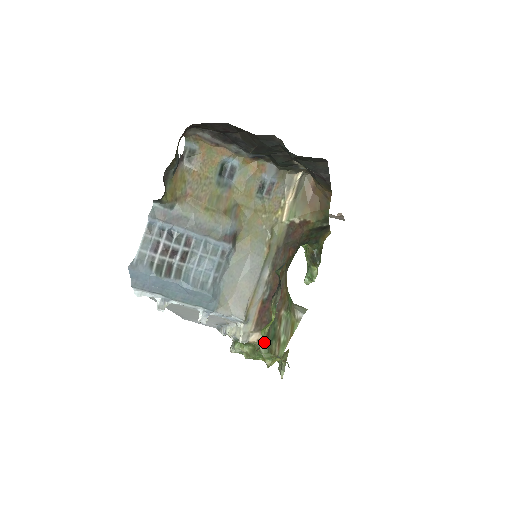
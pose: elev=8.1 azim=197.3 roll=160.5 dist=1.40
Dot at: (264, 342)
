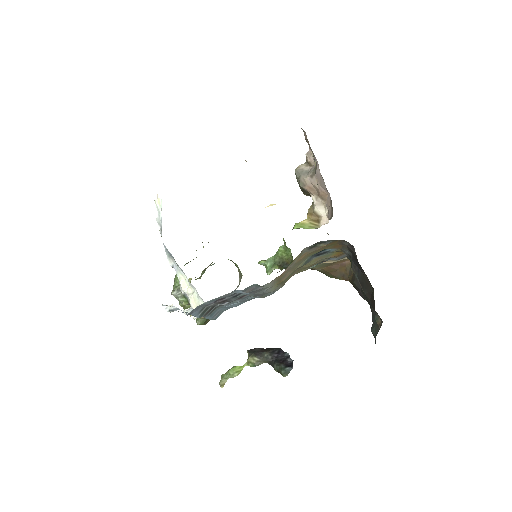
Dot at: occluded
